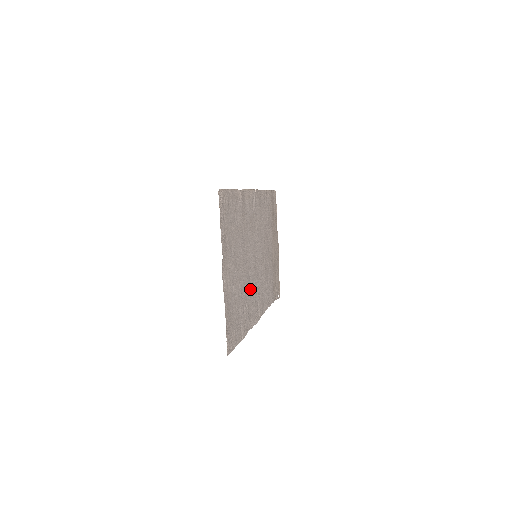
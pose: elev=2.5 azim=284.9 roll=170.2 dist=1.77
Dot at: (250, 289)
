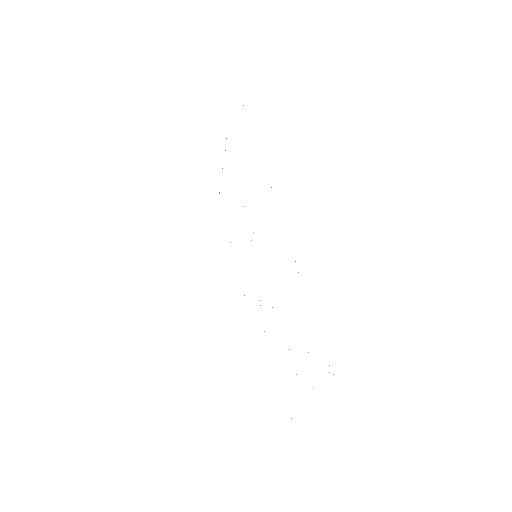
Dot at: occluded
